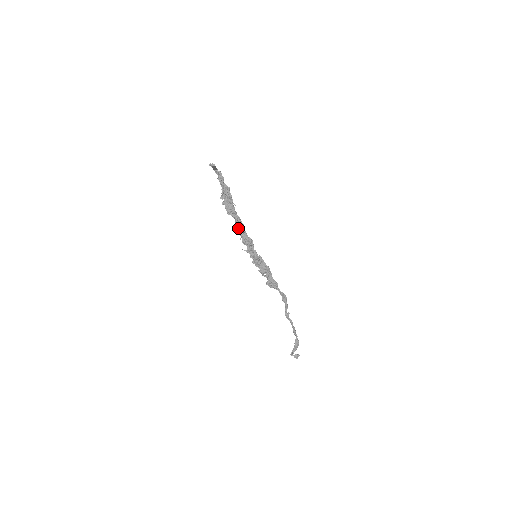
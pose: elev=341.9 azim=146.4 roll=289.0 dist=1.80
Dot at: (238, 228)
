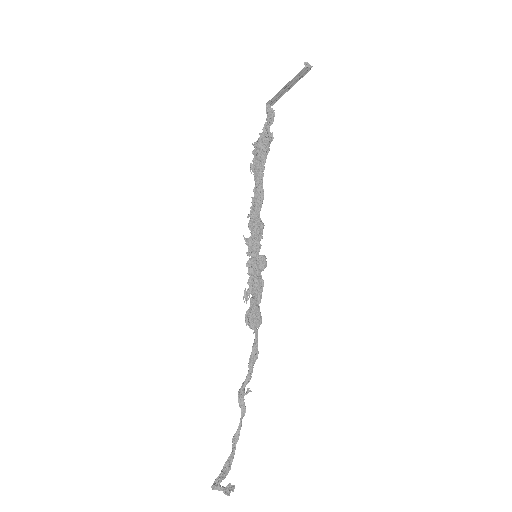
Dot at: (253, 199)
